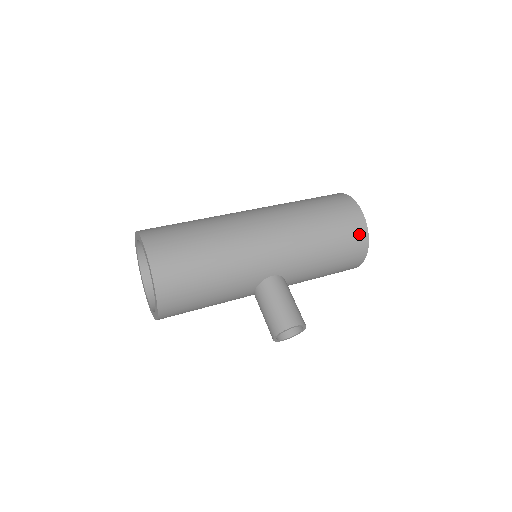
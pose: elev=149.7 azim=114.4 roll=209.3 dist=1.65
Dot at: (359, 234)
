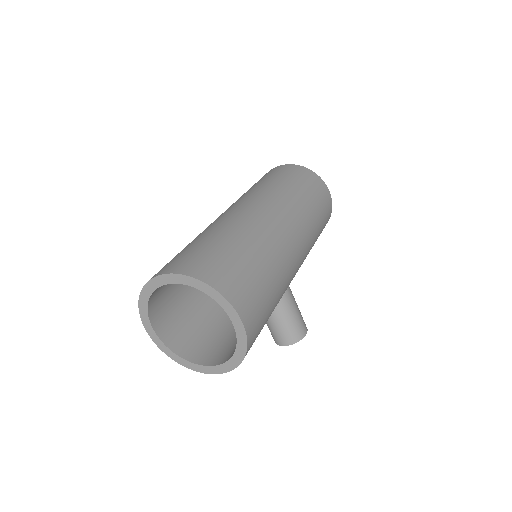
Dot at: occluded
